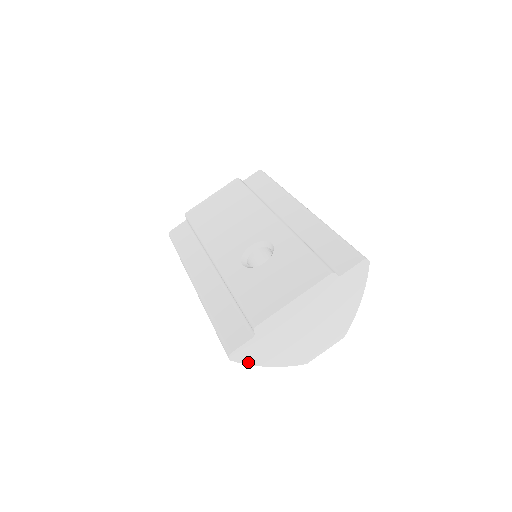
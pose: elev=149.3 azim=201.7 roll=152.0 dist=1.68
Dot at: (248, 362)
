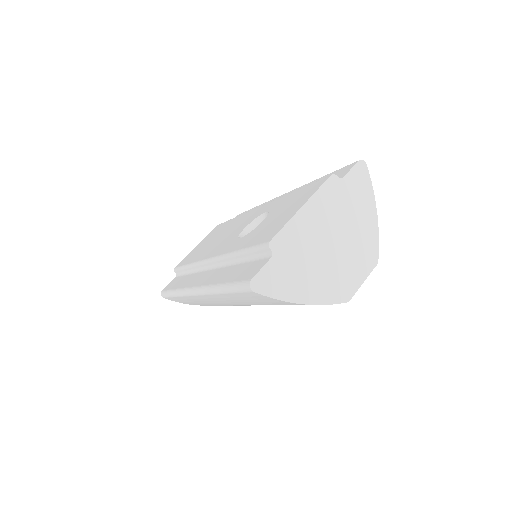
Dot at: (276, 296)
